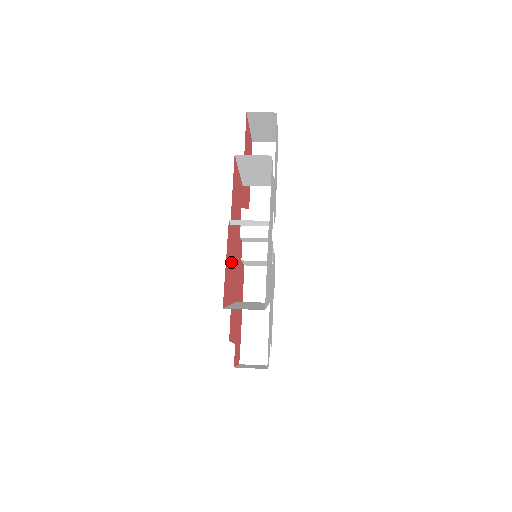
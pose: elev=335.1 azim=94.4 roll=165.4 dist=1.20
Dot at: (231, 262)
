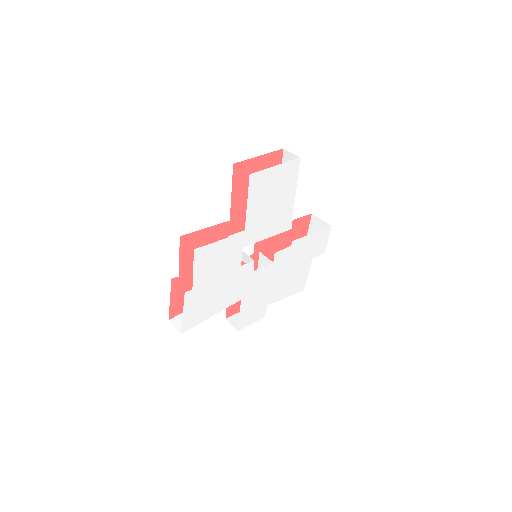
Dot at: occluded
